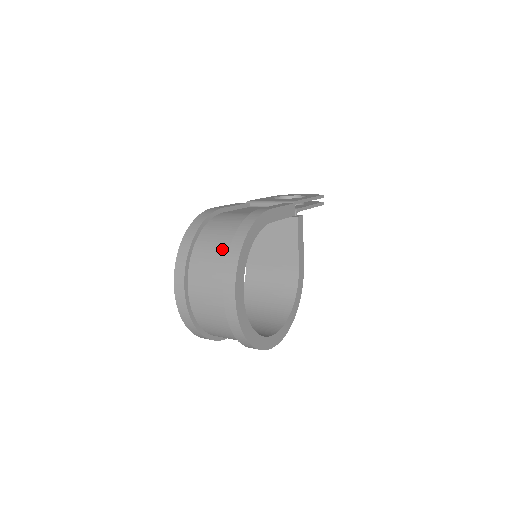
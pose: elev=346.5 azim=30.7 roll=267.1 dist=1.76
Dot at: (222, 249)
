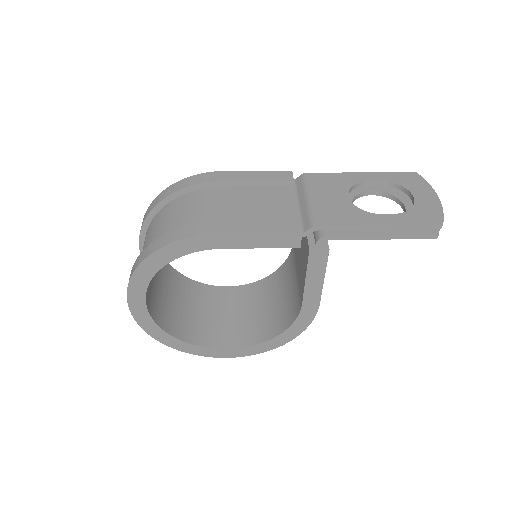
Dot at: occluded
